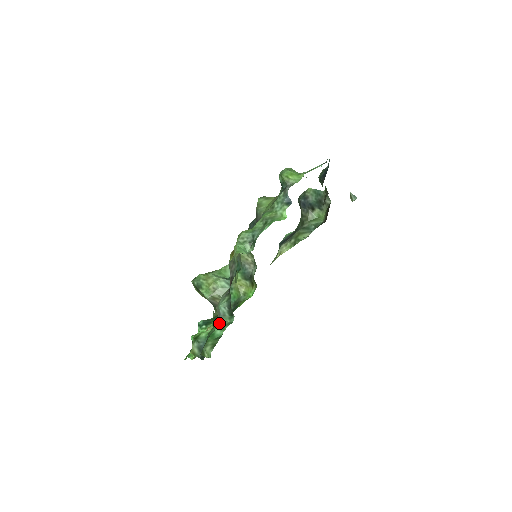
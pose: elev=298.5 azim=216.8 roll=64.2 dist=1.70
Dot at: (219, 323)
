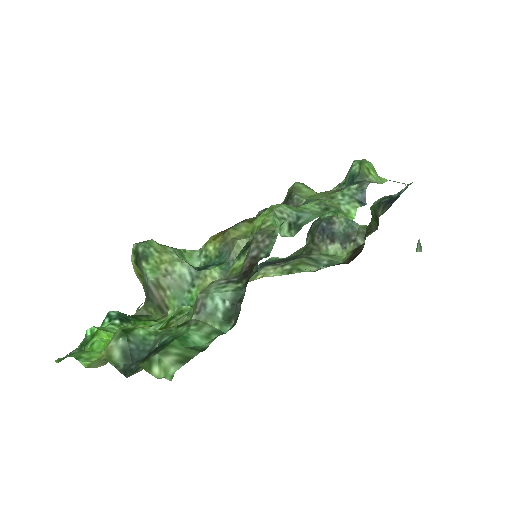
Dot at: (198, 323)
